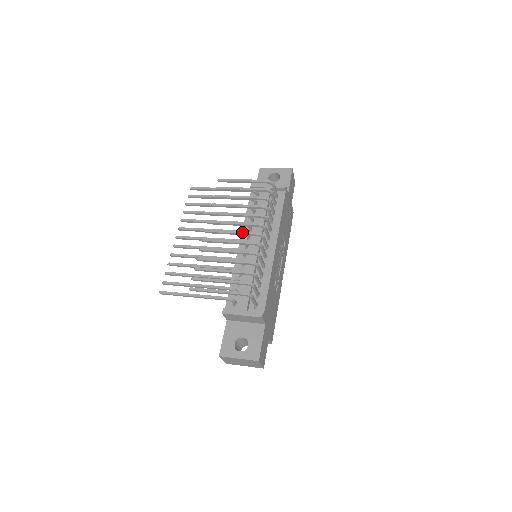
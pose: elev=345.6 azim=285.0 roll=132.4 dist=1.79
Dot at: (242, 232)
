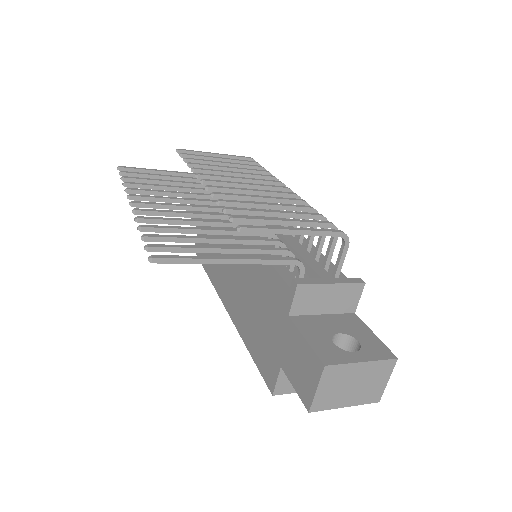
Dot at: occluded
